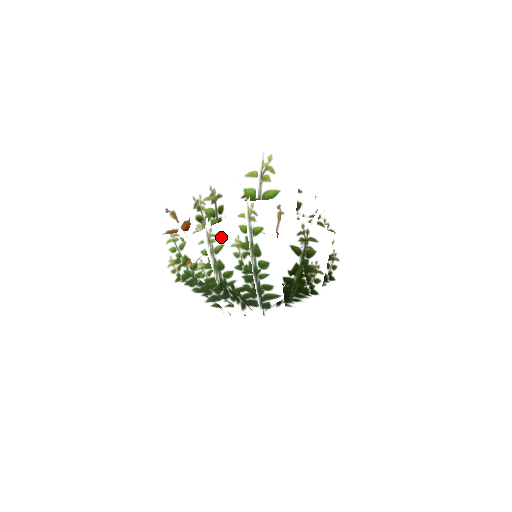
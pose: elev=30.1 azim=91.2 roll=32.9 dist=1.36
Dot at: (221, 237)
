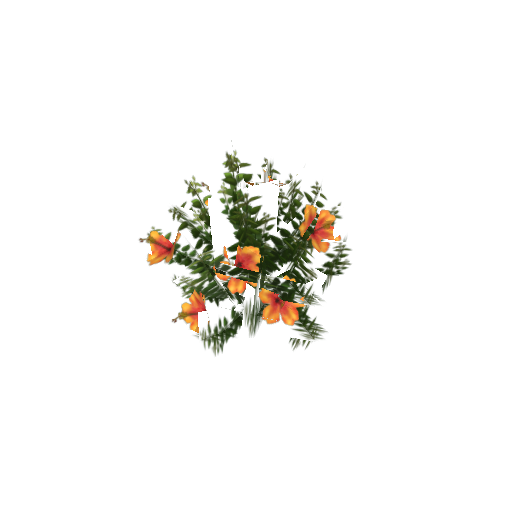
Dot at: (218, 342)
